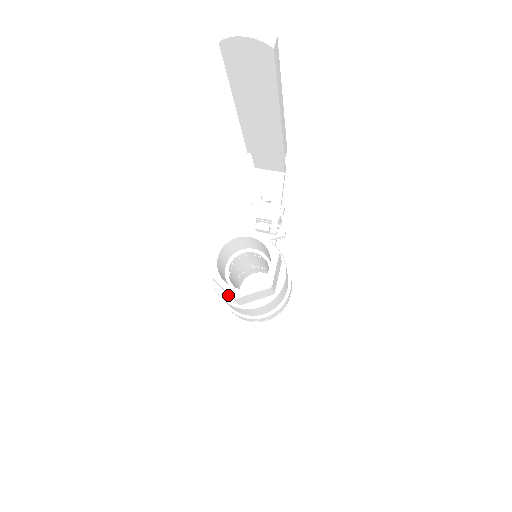
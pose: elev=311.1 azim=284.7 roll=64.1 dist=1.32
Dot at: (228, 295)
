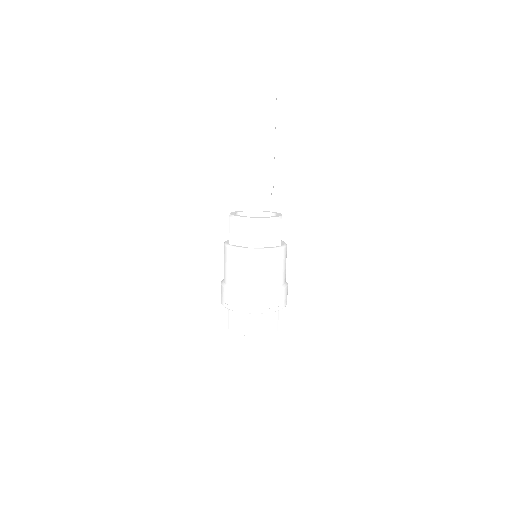
Dot at: (242, 246)
